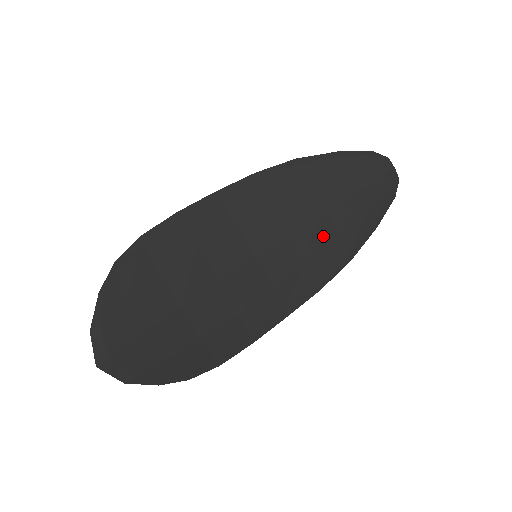
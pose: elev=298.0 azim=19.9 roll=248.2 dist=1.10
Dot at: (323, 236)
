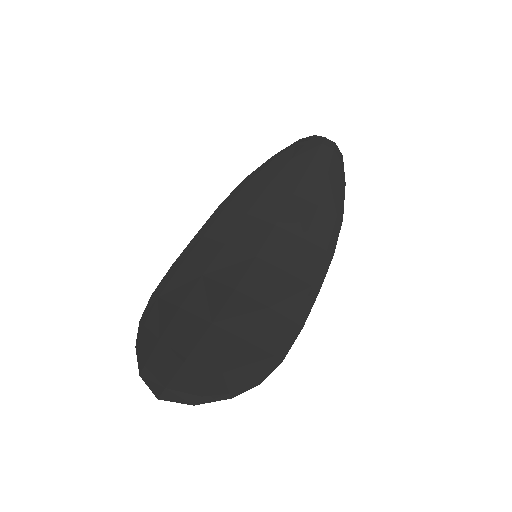
Dot at: (303, 213)
